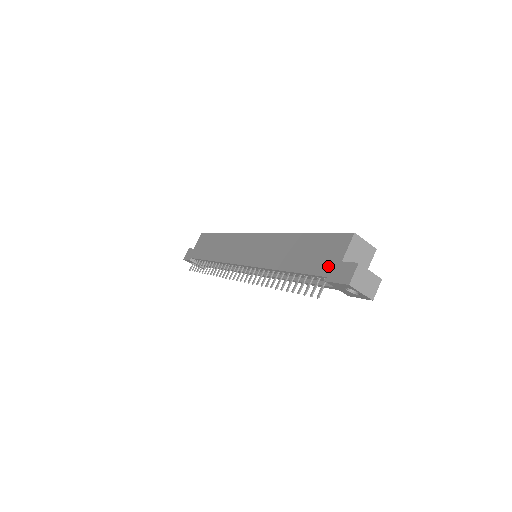
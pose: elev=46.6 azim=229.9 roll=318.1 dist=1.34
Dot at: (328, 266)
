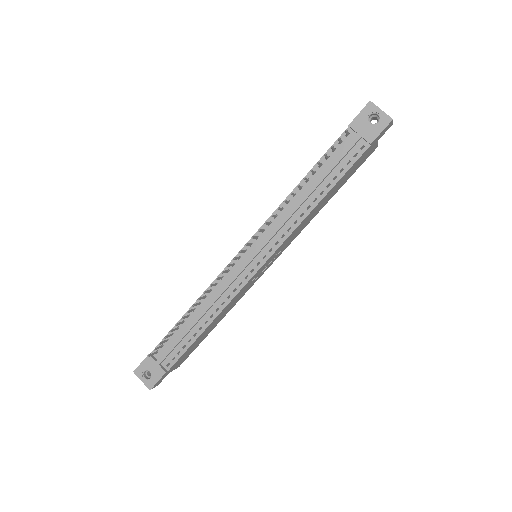
Dot at: occluded
